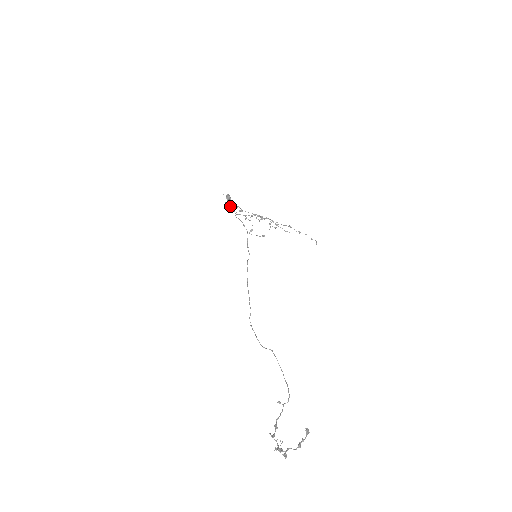
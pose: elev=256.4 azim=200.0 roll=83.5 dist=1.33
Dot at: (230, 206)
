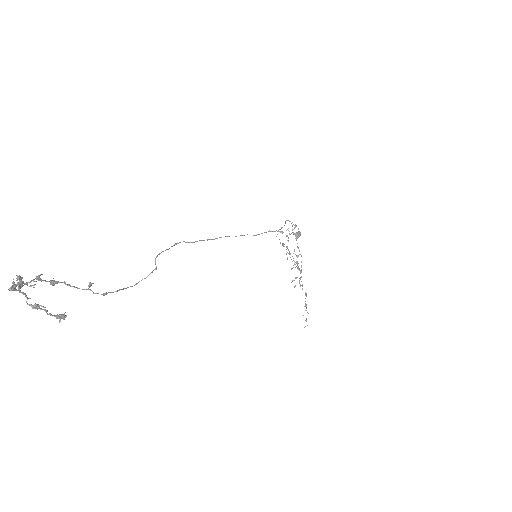
Dot at: occluded
